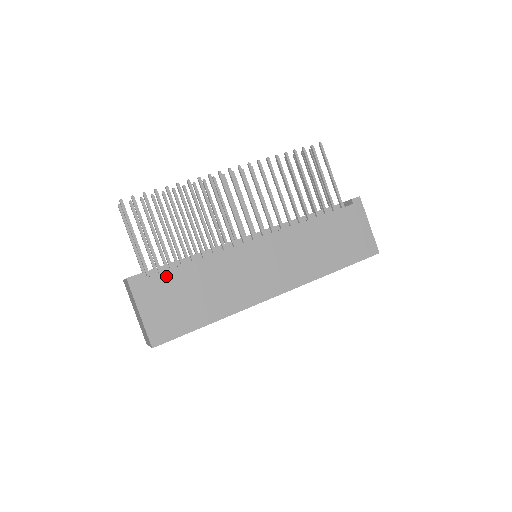
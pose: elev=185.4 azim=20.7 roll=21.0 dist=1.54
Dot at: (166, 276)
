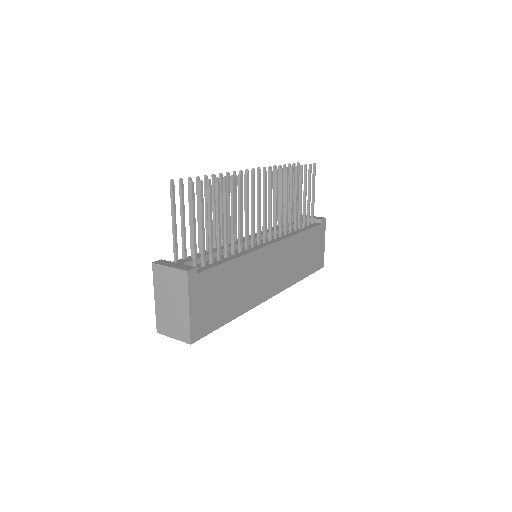
Dot at: (214, 272)
